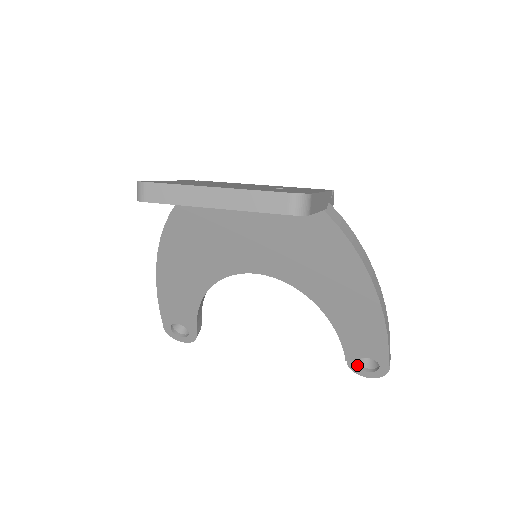
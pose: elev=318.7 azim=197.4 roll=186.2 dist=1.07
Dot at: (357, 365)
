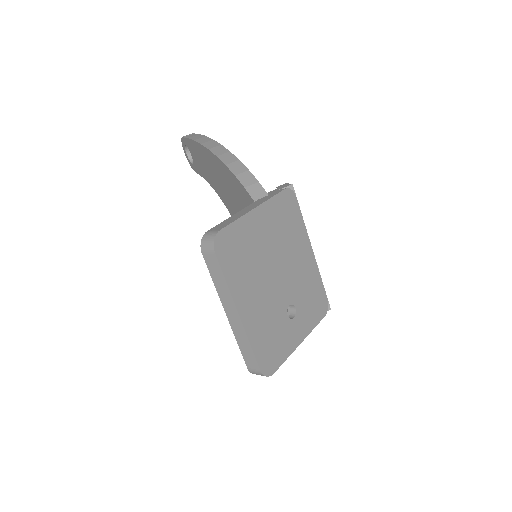
Dot at: occluded
